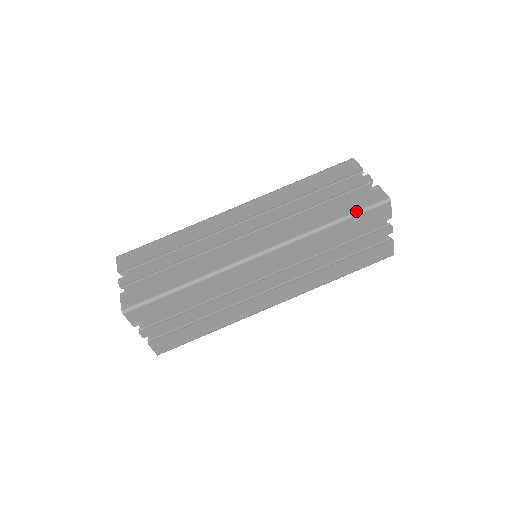
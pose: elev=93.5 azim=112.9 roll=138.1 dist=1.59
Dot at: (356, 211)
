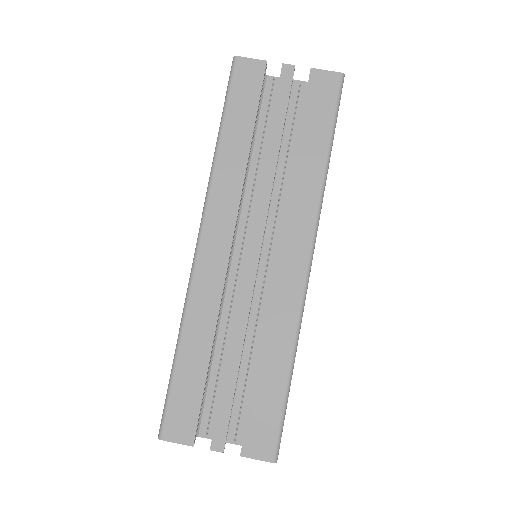
Dot at: (333, 118)
